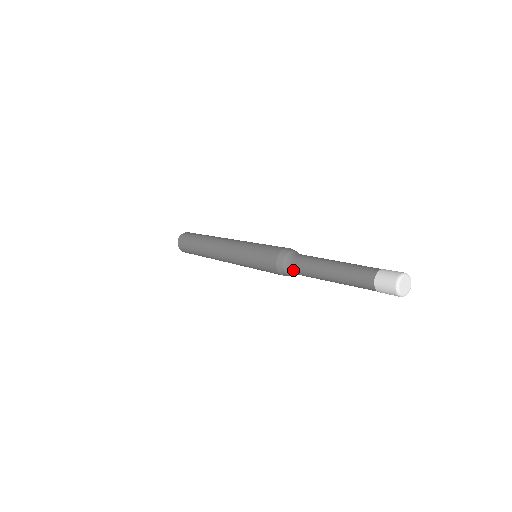
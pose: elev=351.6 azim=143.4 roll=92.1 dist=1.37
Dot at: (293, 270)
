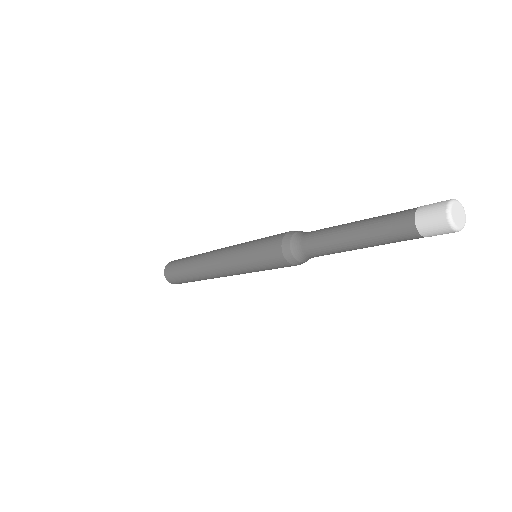
Dot at: (305, 253)
